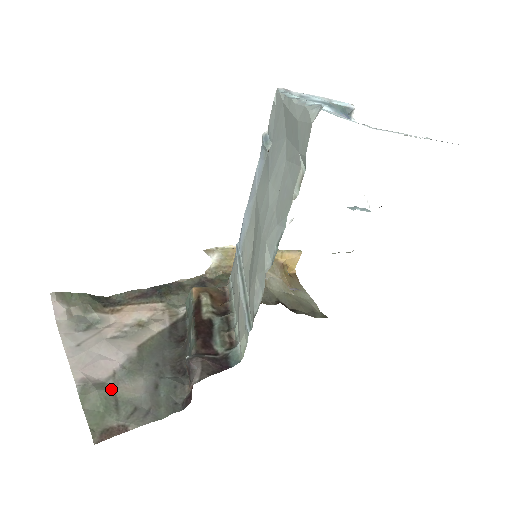
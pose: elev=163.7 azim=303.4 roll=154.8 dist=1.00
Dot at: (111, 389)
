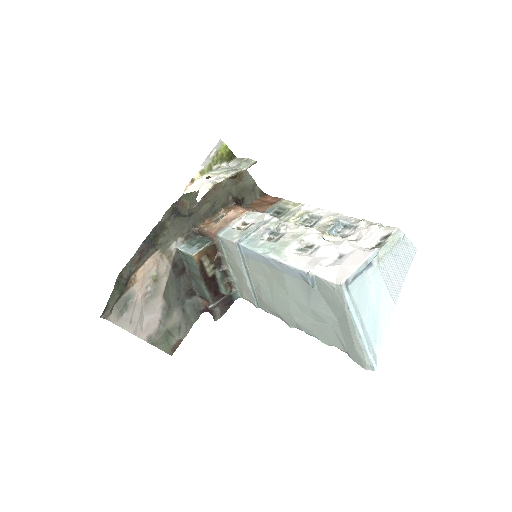
Dot at: (164, 330)
